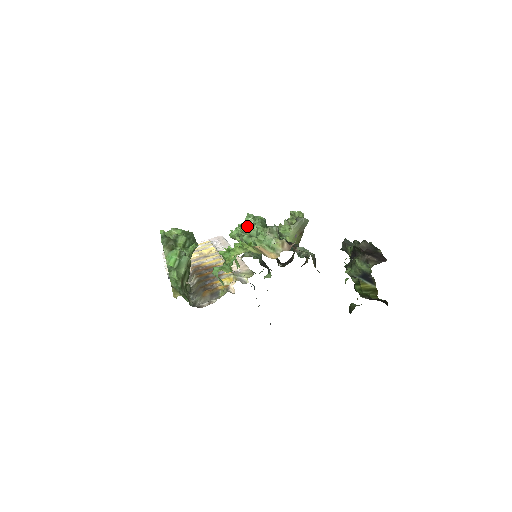
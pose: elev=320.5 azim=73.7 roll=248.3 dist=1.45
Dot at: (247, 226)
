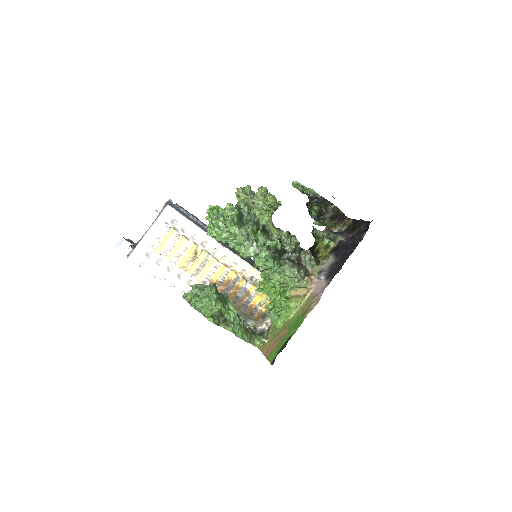
Dot at: (246, 248)
